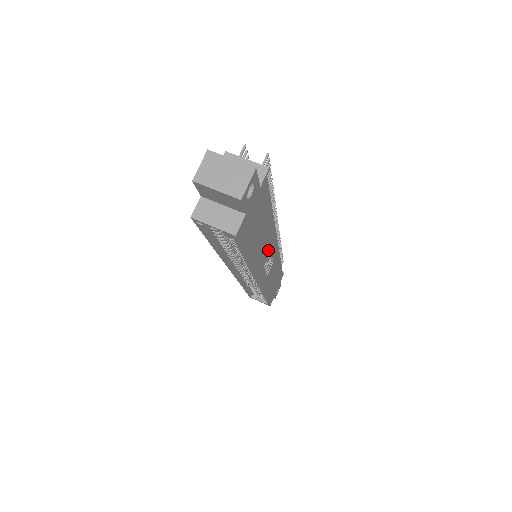
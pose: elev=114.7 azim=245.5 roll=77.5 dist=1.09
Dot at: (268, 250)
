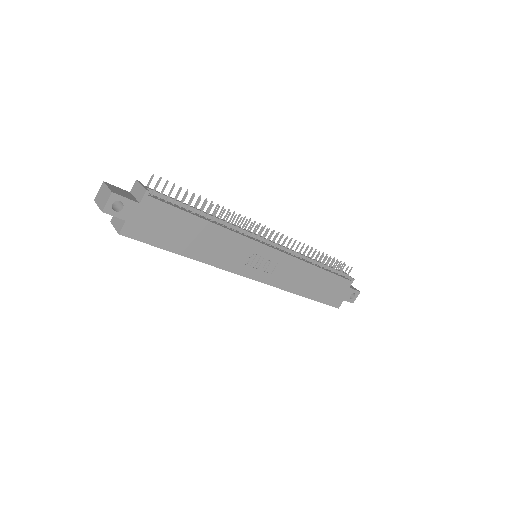
Dot at: (239, 251)
